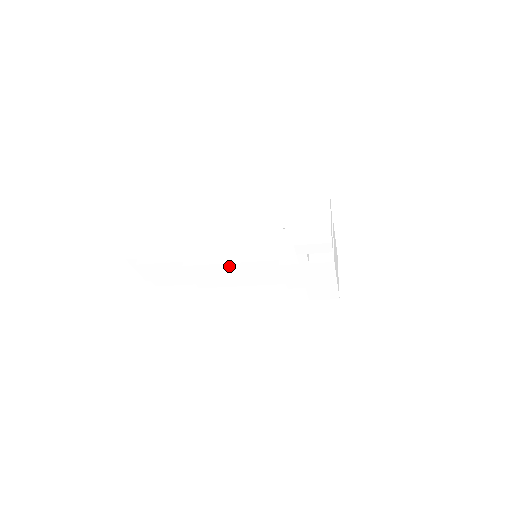
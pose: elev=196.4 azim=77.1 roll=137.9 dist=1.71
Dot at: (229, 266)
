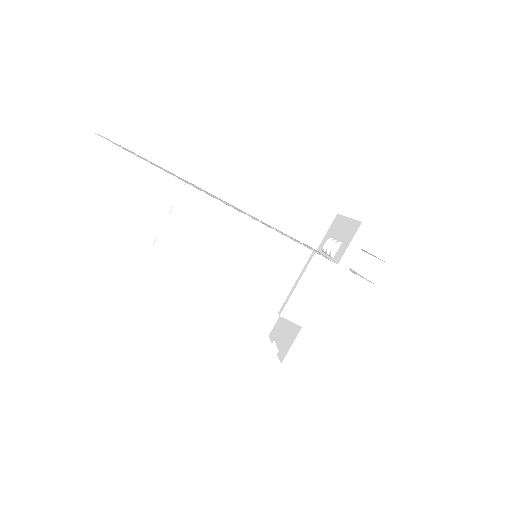
Dot at: (244, 224)
